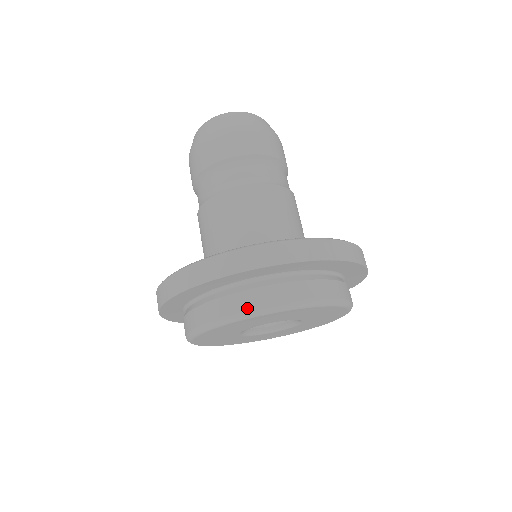
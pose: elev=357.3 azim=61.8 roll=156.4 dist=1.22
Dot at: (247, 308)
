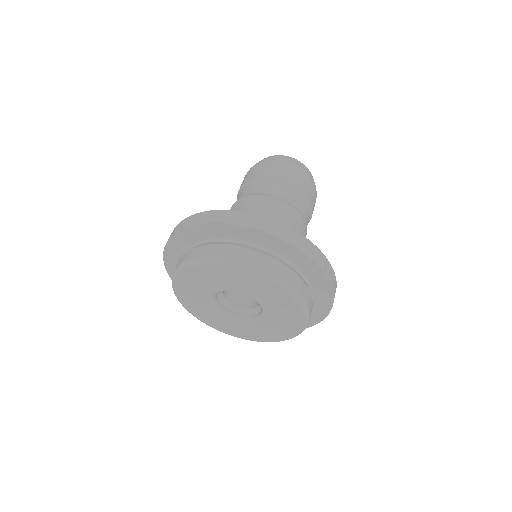
Dot at: (249, 261)
